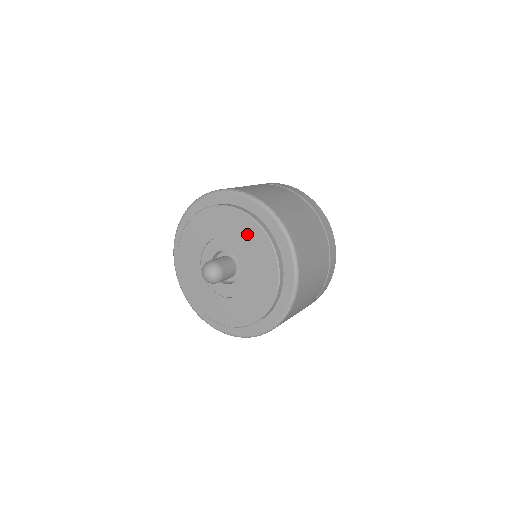
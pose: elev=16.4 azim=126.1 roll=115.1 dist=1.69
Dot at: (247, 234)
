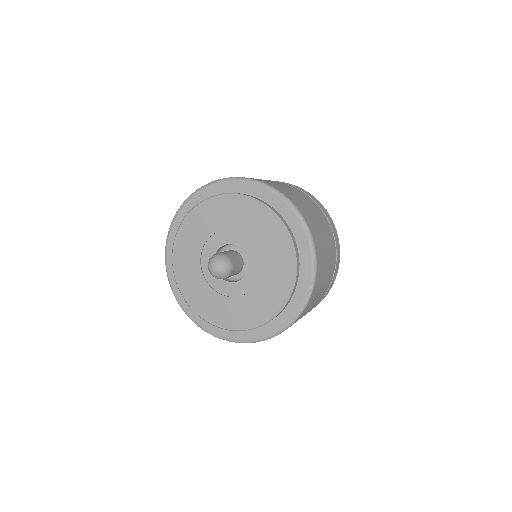
Dot at: (248, 217)
